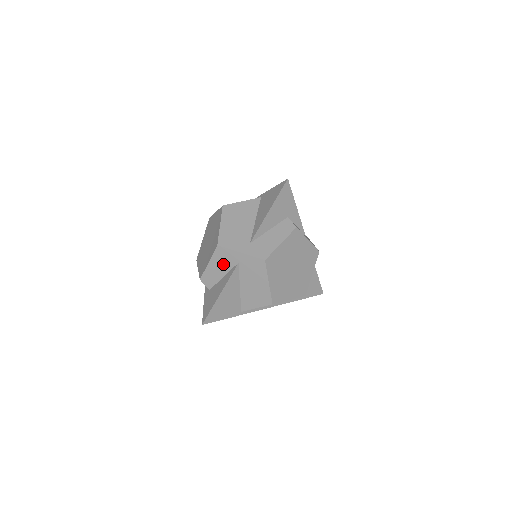
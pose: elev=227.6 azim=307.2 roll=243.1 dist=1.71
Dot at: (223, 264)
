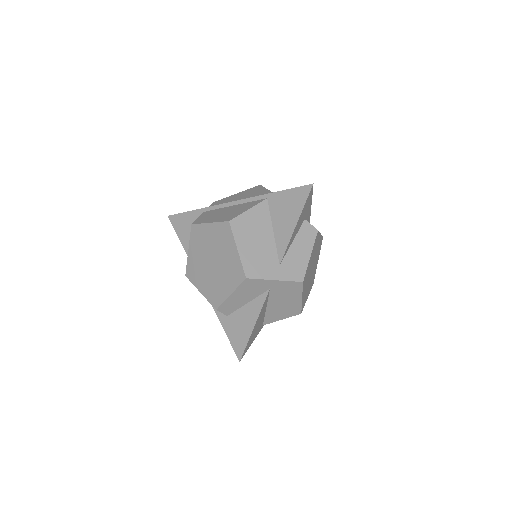
Dot at: (250, 293)
